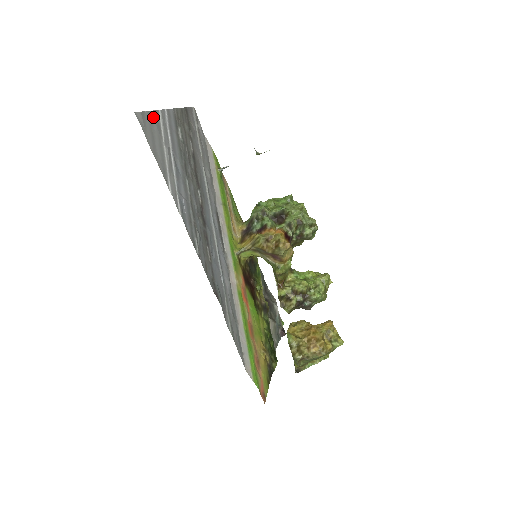
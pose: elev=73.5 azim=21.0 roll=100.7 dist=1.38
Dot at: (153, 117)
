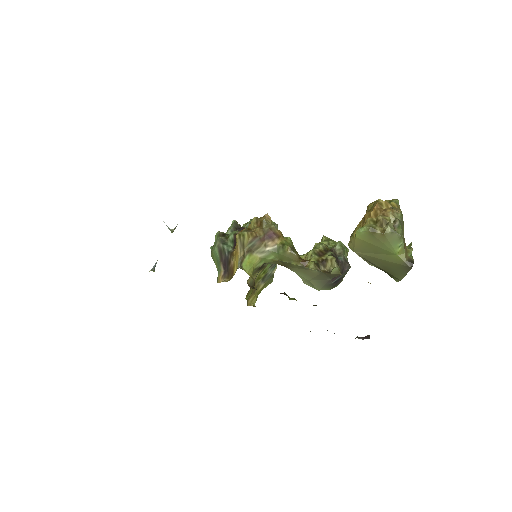
Dot at: occluded
